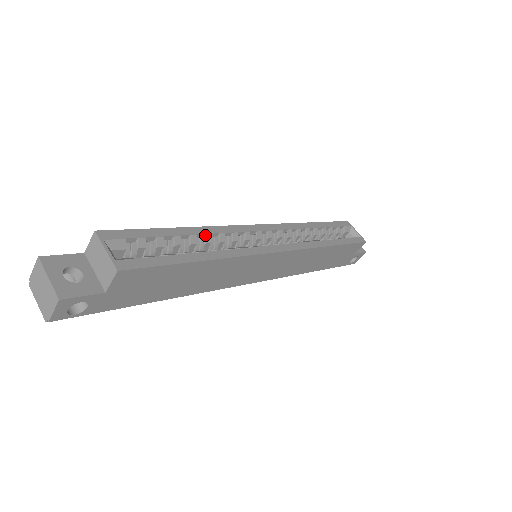
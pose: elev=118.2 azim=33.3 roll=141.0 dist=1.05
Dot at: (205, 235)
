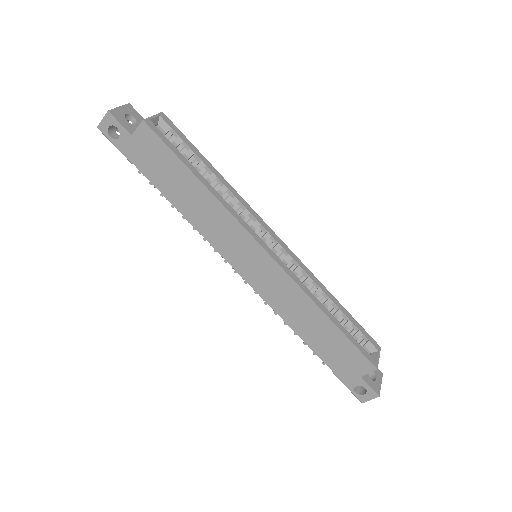
Dot at: (223, 185)
